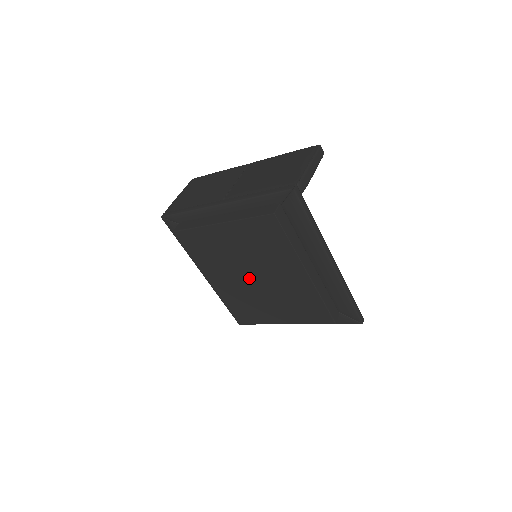
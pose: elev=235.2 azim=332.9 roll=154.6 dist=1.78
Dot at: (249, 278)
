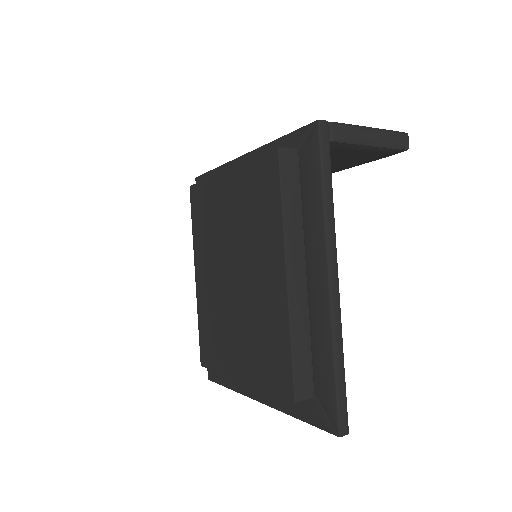
Dot at: (228, 275)
